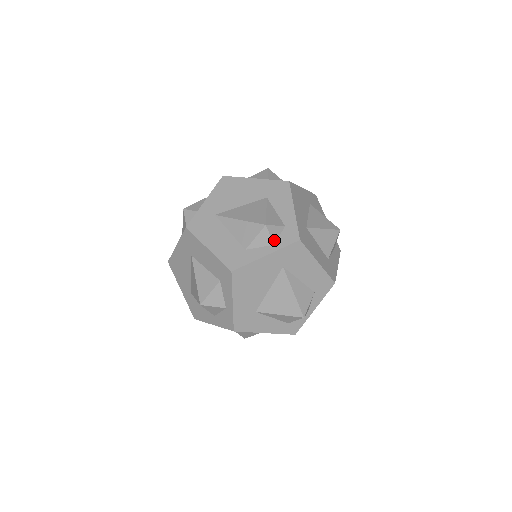
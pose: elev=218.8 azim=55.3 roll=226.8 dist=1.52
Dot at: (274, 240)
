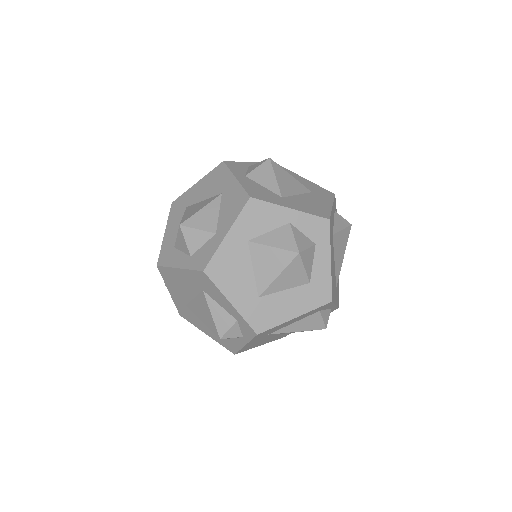
Dot at: (239, 335)
